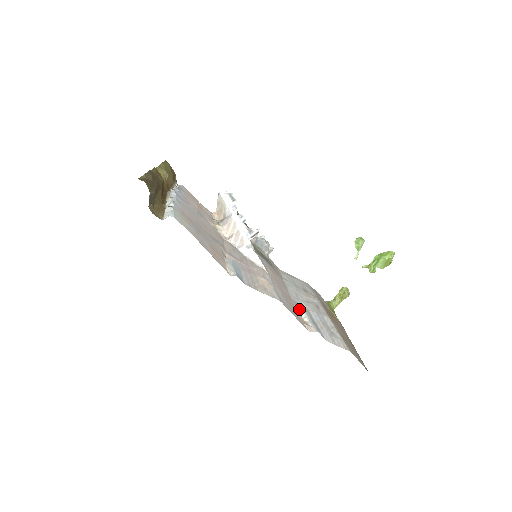
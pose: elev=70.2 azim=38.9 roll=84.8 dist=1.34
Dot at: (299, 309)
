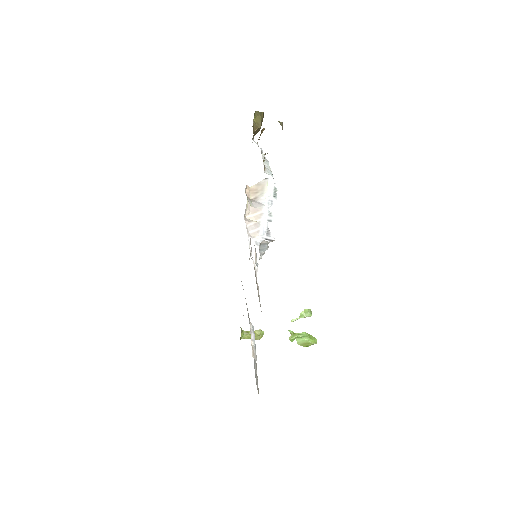
Dot at: (251, 328)
